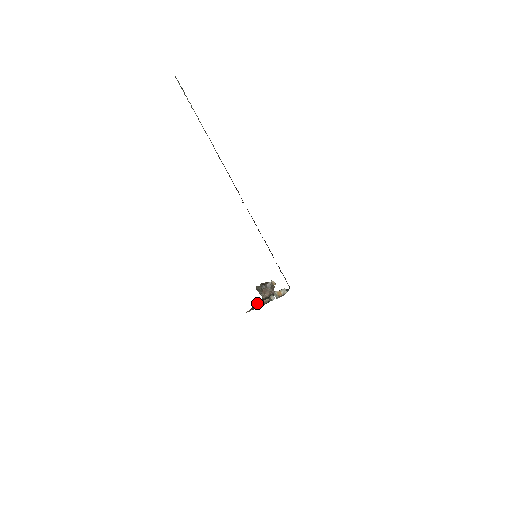
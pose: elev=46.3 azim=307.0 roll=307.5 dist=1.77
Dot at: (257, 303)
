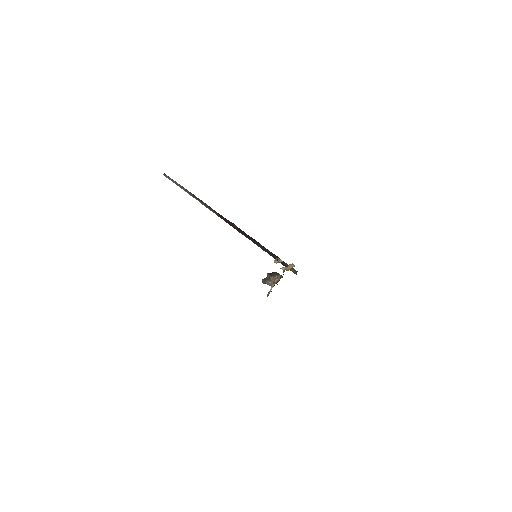
Dot at: (268, 293)
